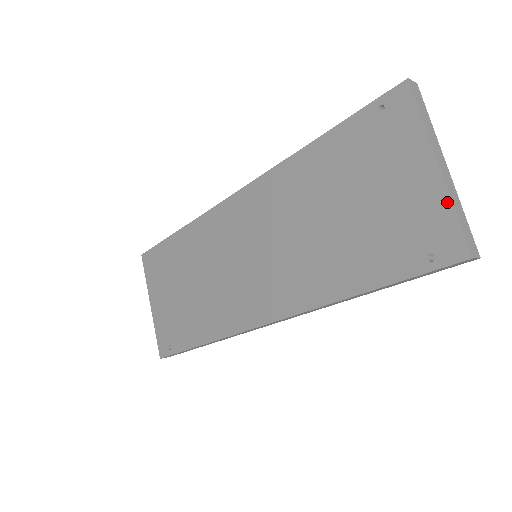
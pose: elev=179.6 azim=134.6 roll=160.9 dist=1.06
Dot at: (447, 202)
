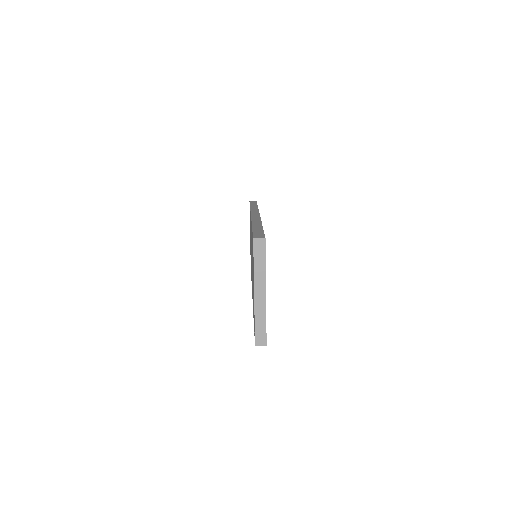
Dot at: (254, 314)
